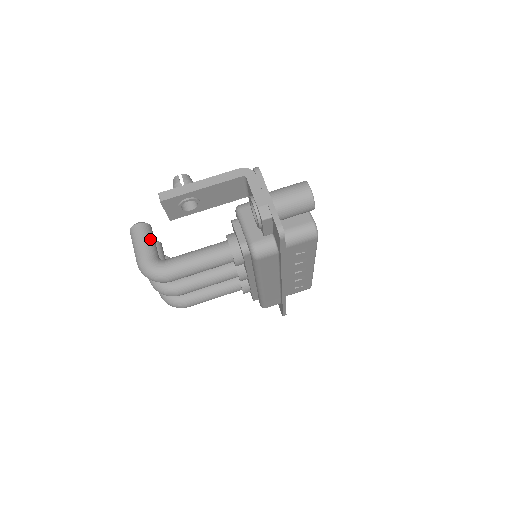
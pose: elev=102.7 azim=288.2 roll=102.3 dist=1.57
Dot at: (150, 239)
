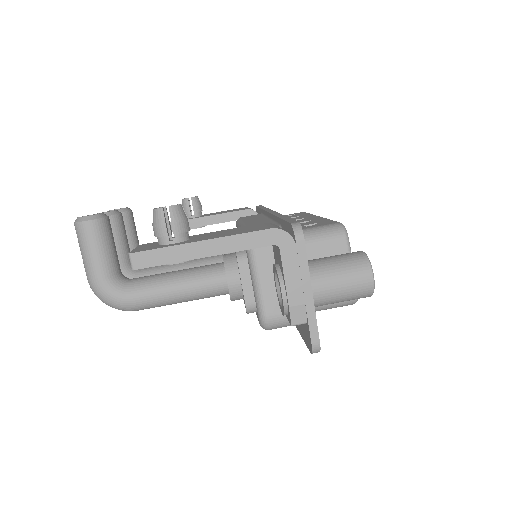
Dot at: (107, 247)
